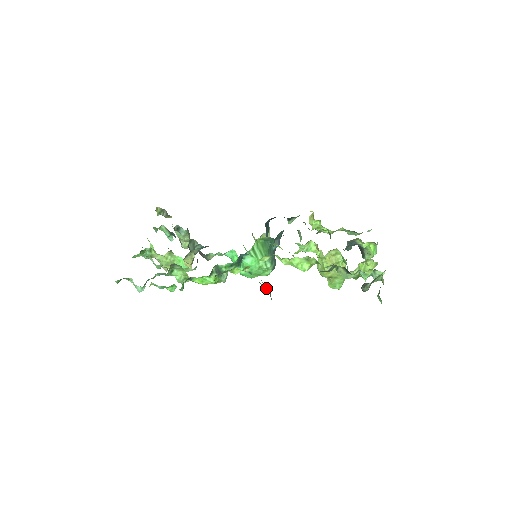
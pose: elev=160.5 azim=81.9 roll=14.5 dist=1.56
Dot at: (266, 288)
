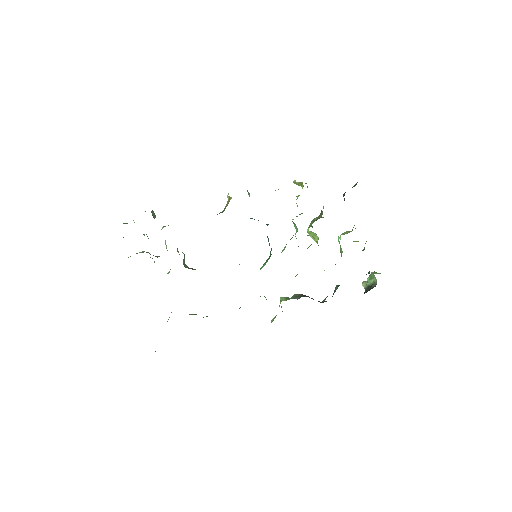
Dot at: occluded
